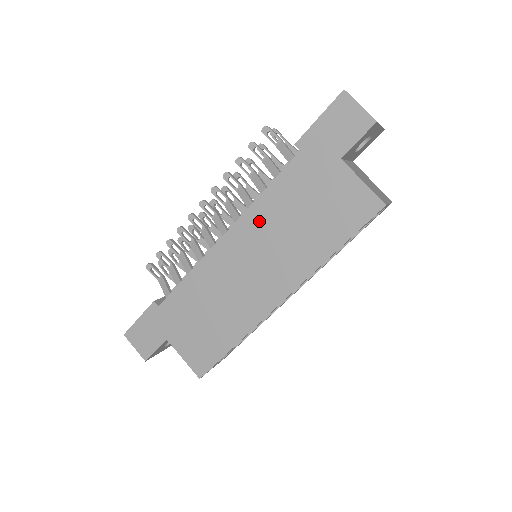
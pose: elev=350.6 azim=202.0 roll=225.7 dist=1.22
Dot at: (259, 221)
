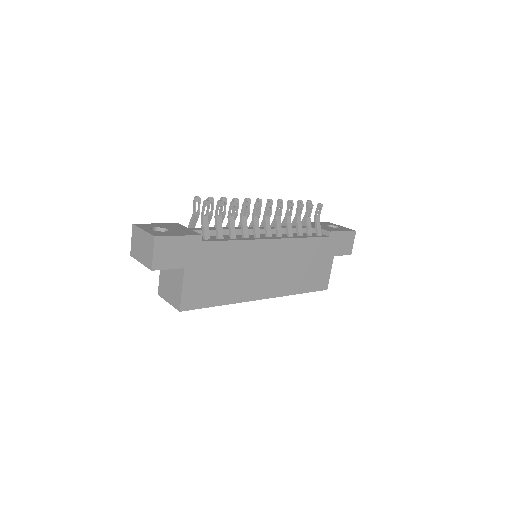
Dot at: (292, 249)
